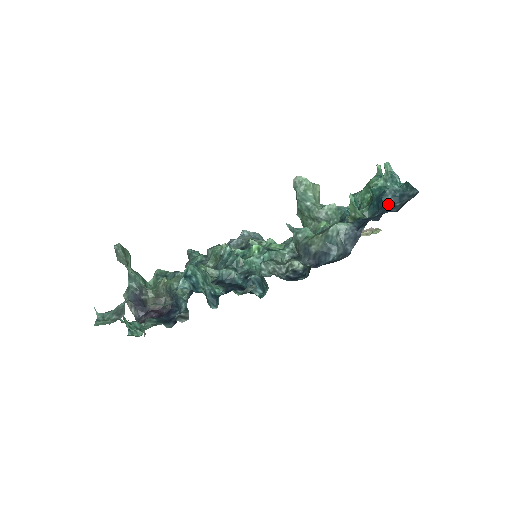
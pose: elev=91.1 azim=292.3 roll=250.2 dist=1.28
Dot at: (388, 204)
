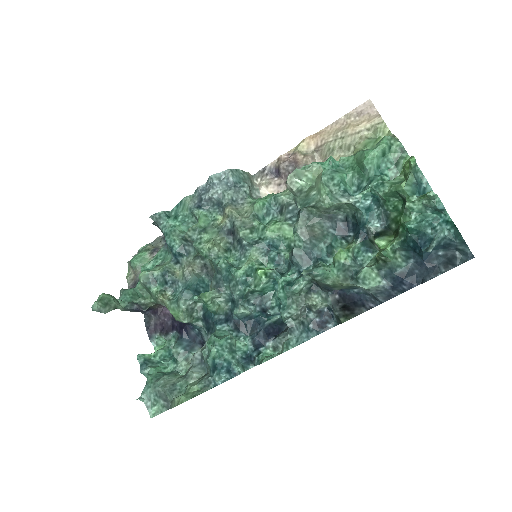
Dot at: (428, 253)
